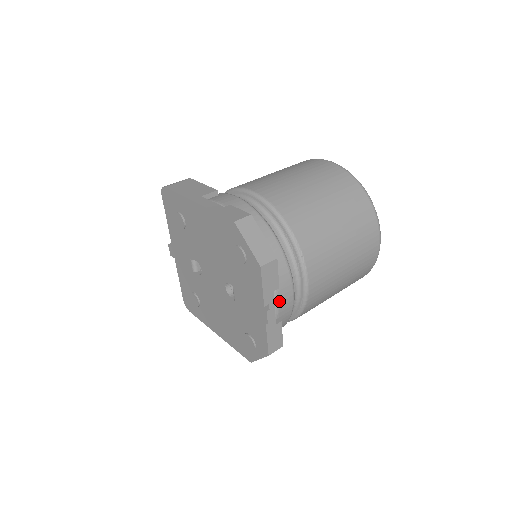
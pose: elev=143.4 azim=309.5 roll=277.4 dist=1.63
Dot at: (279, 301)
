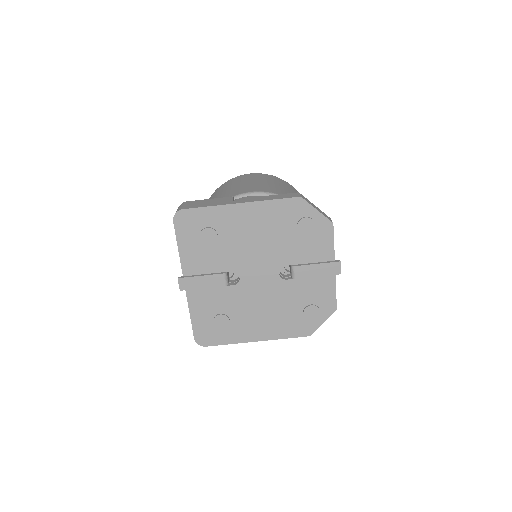
Dot at: occluded
